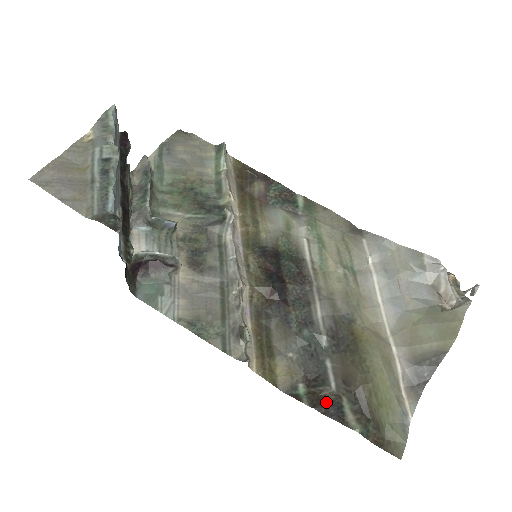
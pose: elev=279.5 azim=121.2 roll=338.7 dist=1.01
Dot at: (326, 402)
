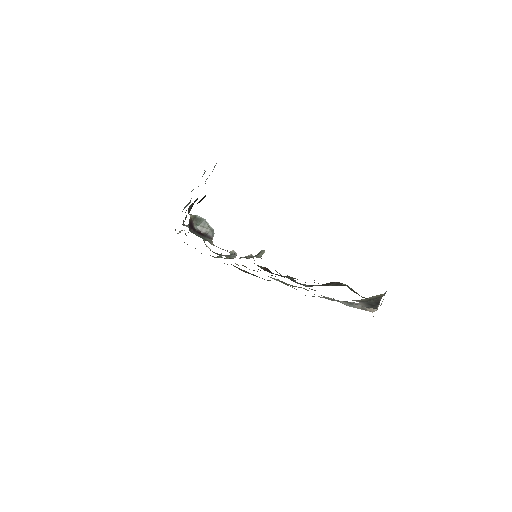
Dot at: occluded
